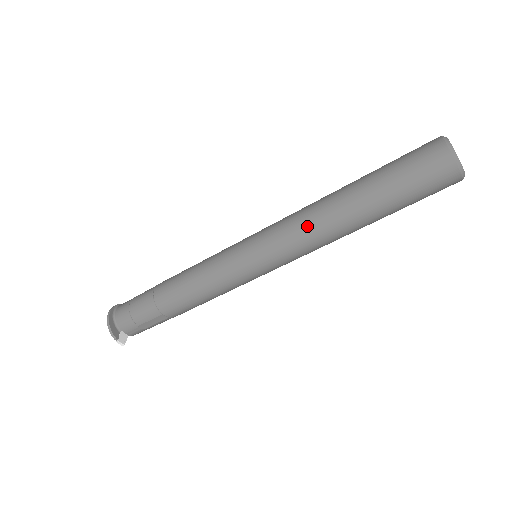
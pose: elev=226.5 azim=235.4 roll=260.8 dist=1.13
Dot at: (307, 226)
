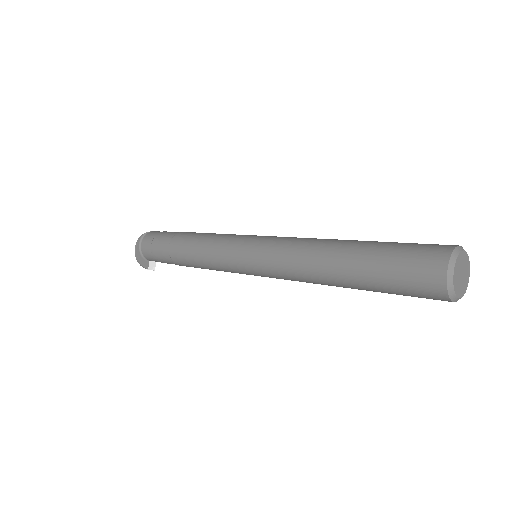
Dot at: (298, 275)
